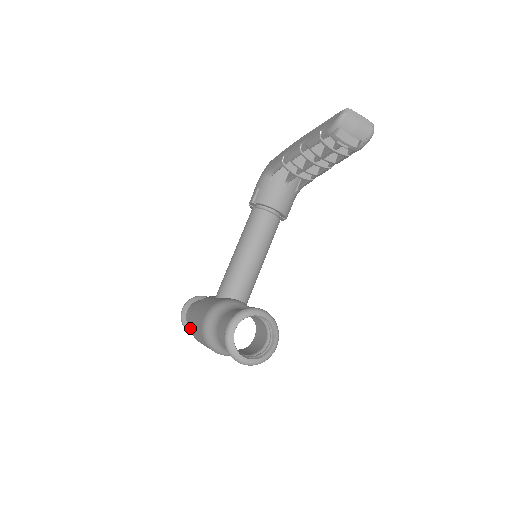
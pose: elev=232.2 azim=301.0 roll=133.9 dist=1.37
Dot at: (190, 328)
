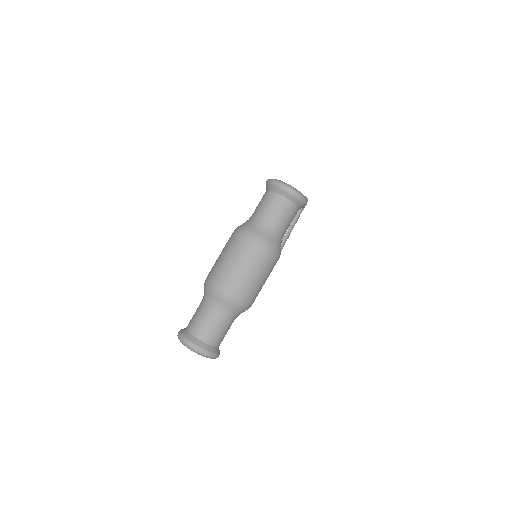
Dot at: (209, 279)
